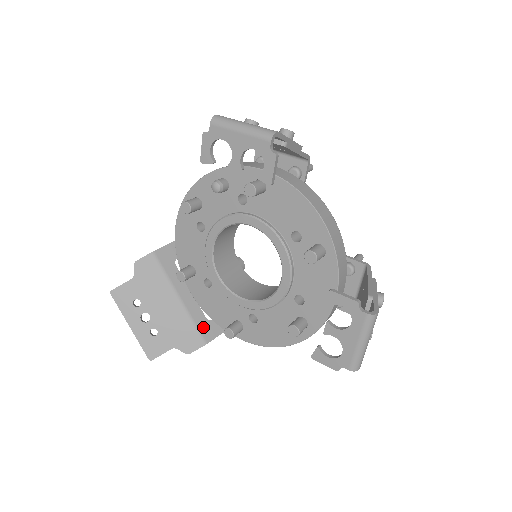
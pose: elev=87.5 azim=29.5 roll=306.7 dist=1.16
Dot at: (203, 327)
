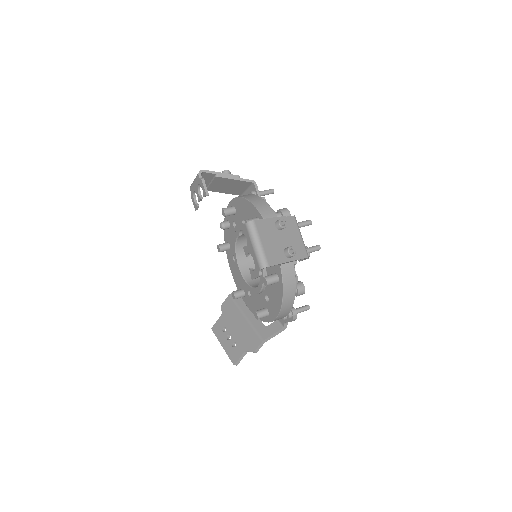
Dot at: (261, 330)
